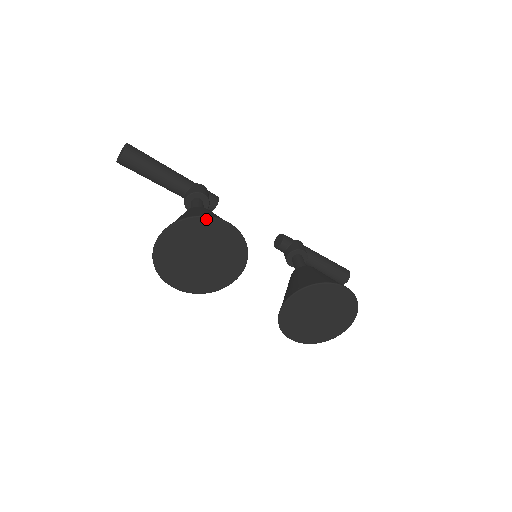
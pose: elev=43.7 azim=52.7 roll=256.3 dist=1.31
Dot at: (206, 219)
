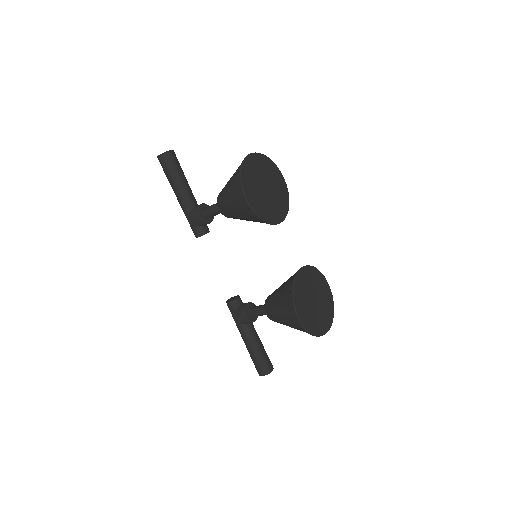
Dot at: (276, 167)
